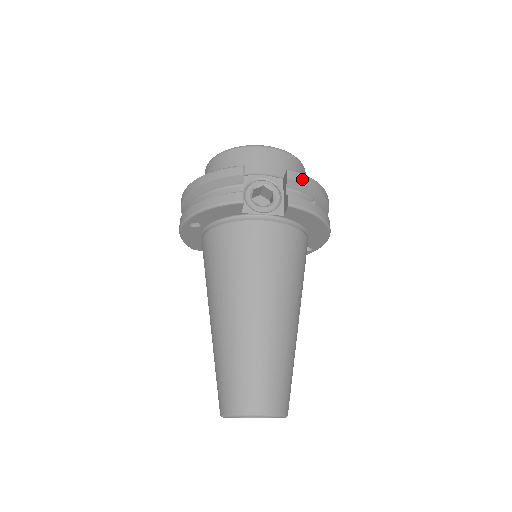
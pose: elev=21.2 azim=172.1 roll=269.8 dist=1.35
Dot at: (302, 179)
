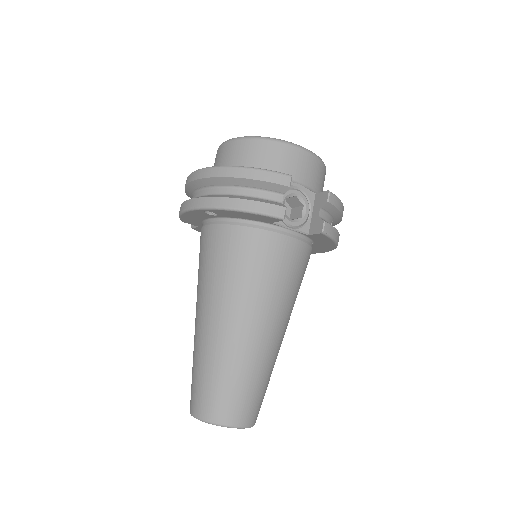
Dot at: (337, 204)
